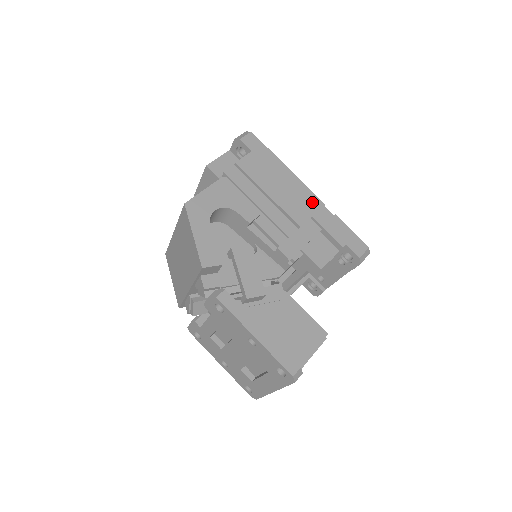
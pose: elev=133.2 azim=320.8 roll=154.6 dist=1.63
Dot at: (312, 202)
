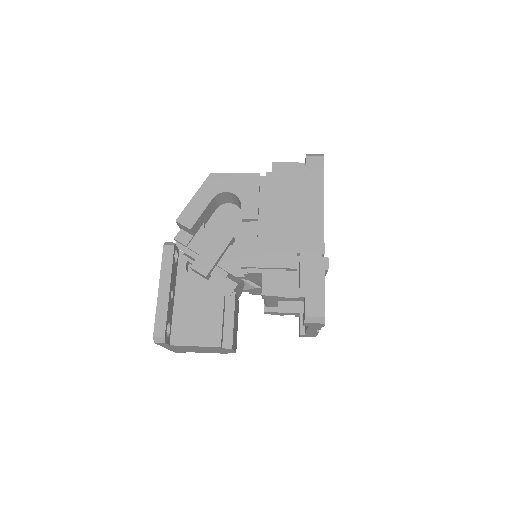
Dot at: (314, 243)
